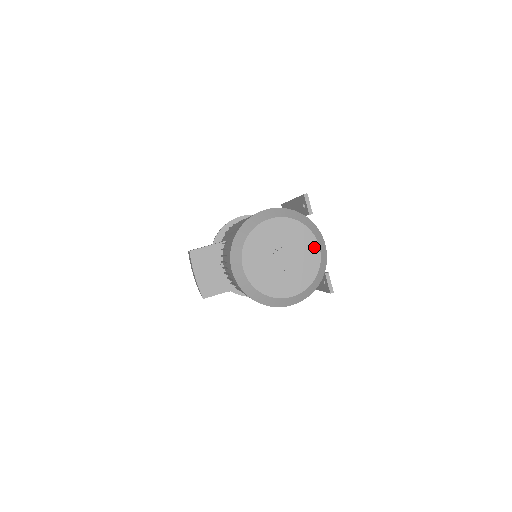
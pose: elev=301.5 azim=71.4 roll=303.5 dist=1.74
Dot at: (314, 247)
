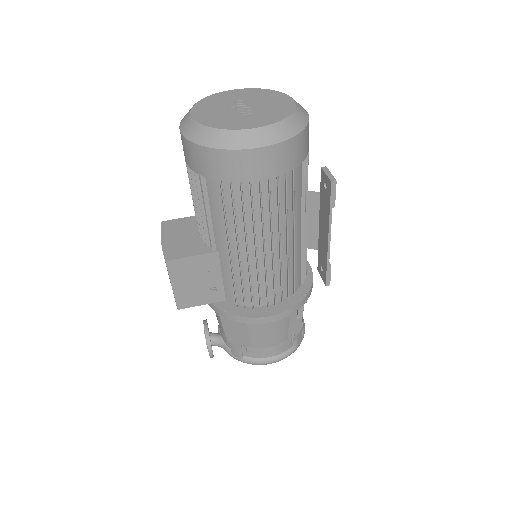
Dot at: (287, 100)
